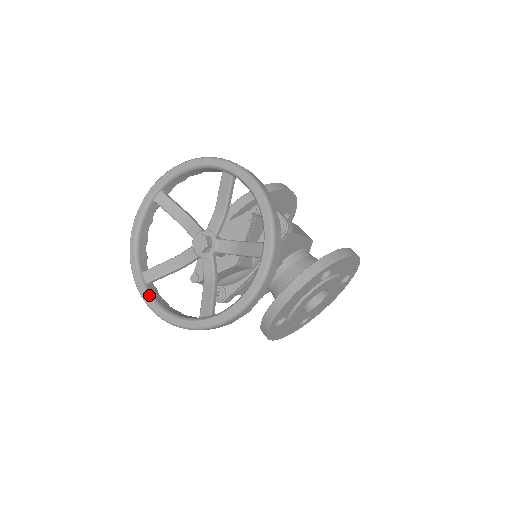
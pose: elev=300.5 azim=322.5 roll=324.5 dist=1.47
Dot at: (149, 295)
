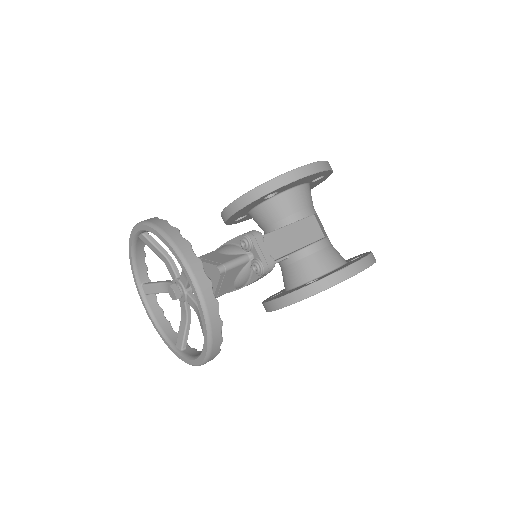
Dot at: (147, 307)
